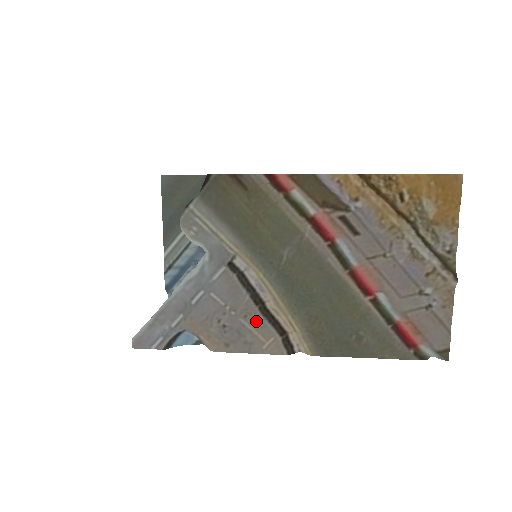
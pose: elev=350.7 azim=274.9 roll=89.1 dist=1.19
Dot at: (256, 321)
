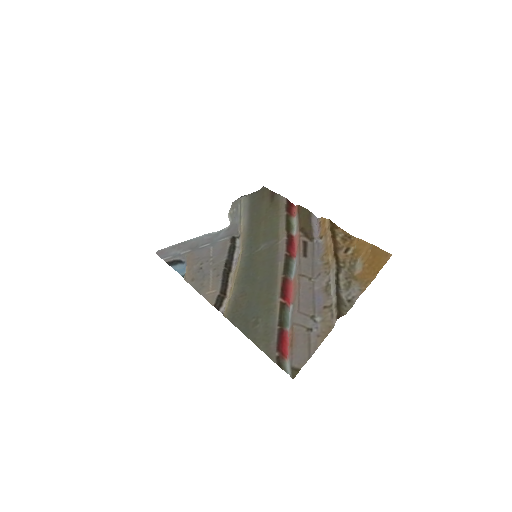
Dot at: (217, 275)
